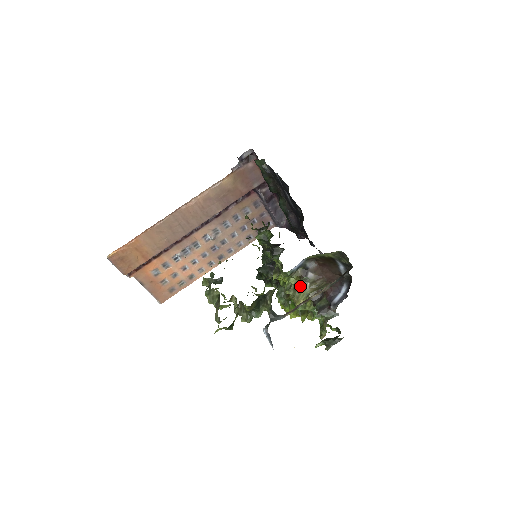
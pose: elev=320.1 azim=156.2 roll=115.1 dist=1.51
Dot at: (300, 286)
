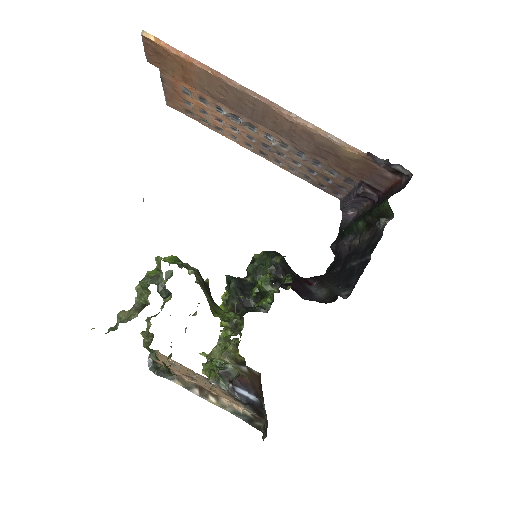
Dot at: (228, 358)
